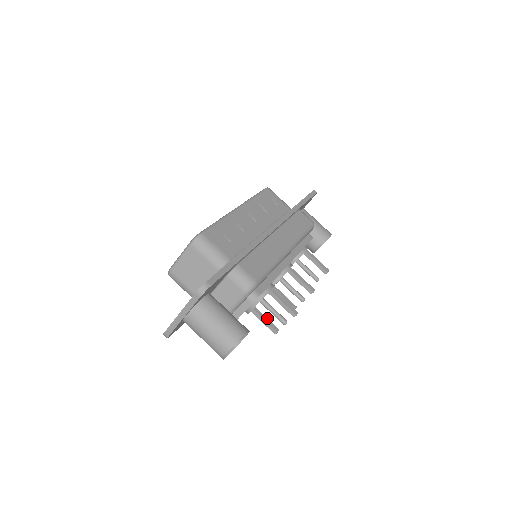
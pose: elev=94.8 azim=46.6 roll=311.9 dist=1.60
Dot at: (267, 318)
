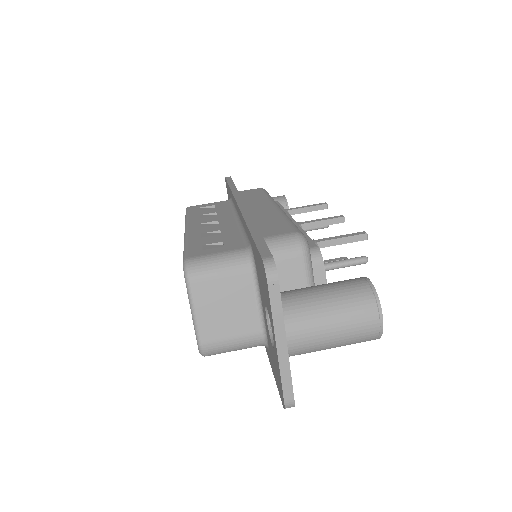
Dot at: occluded
